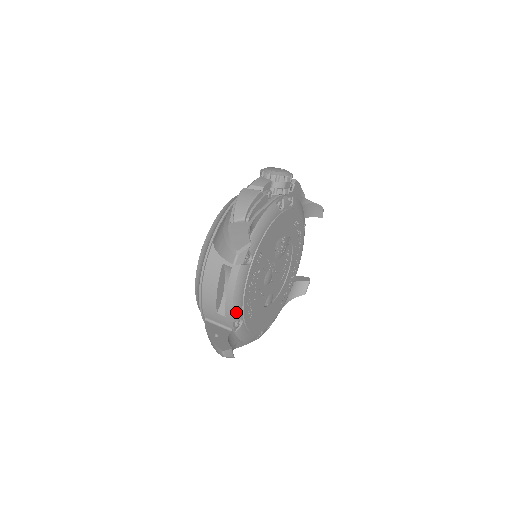
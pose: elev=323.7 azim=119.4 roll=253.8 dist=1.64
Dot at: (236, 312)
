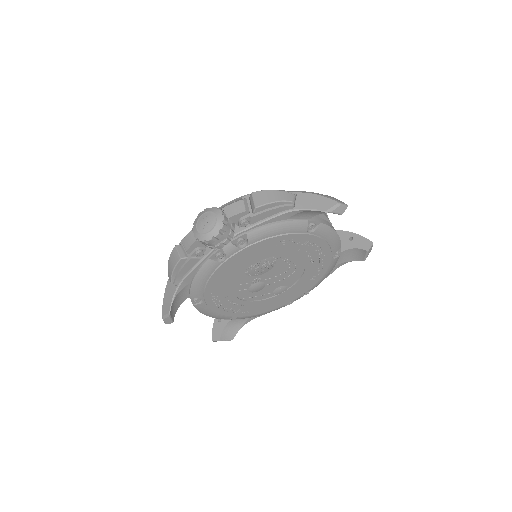
Dot at: (220, 318)
